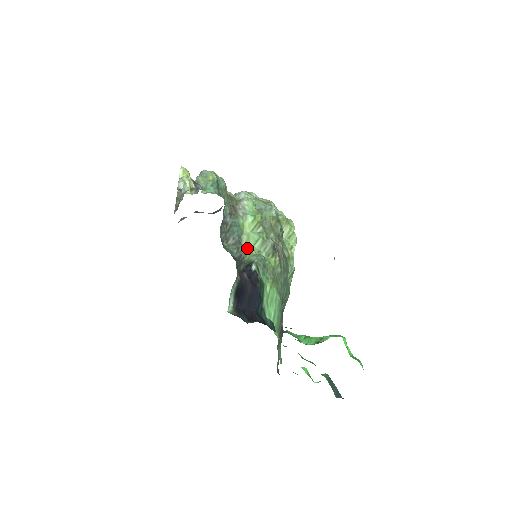
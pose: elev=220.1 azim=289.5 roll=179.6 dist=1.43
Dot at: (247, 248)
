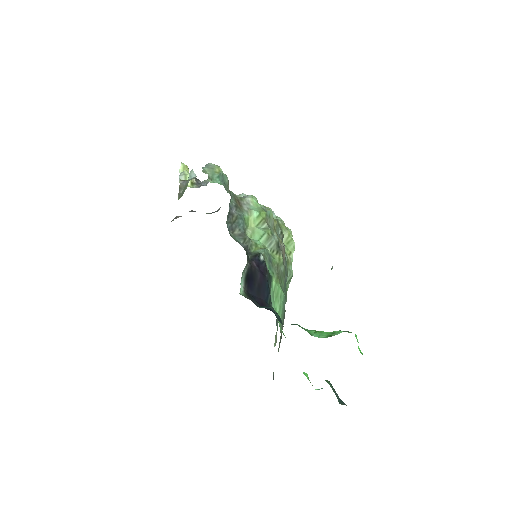
Dot at: (253, 241)
